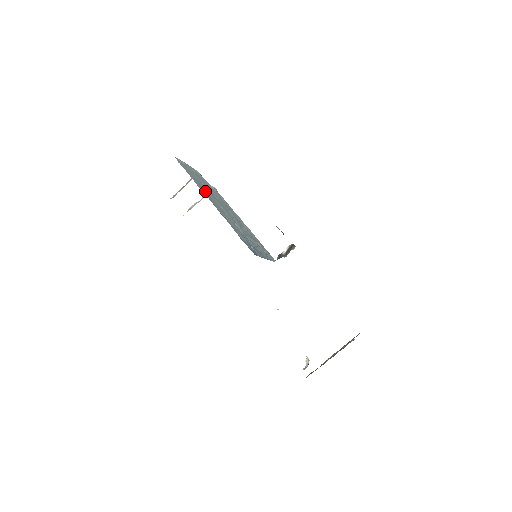
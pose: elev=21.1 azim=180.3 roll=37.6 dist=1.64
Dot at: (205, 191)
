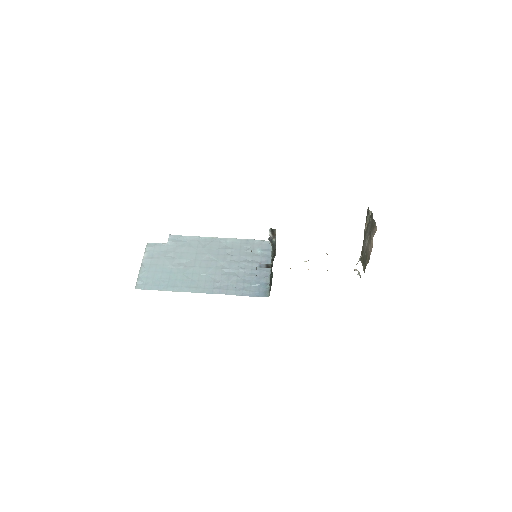
Dot at: (183, 282)
